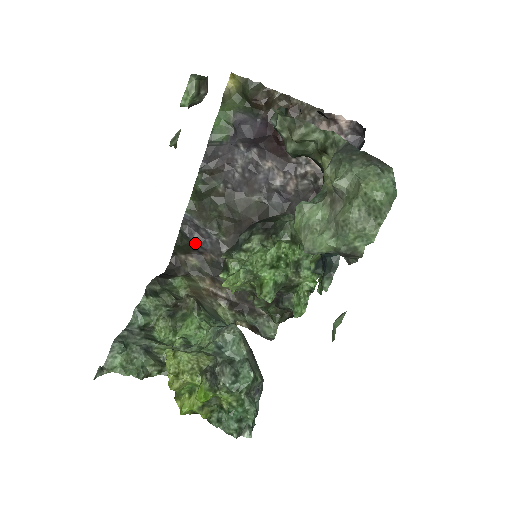
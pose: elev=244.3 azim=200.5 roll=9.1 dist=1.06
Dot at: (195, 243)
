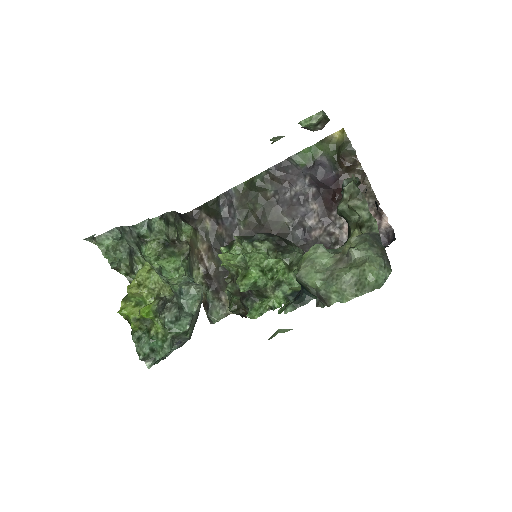
Dot at: (220, 213)
